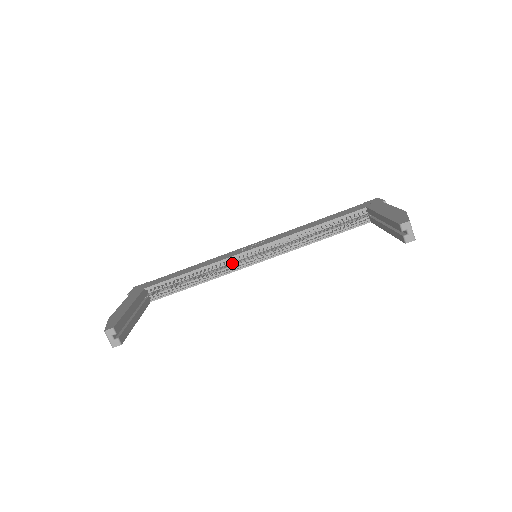
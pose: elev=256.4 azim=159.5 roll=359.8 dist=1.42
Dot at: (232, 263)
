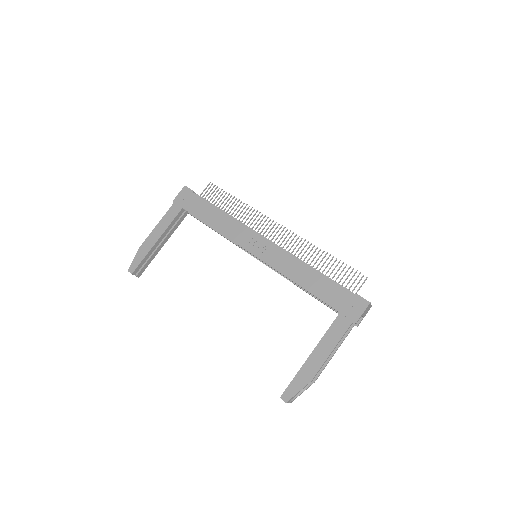
Dot at: occluded
